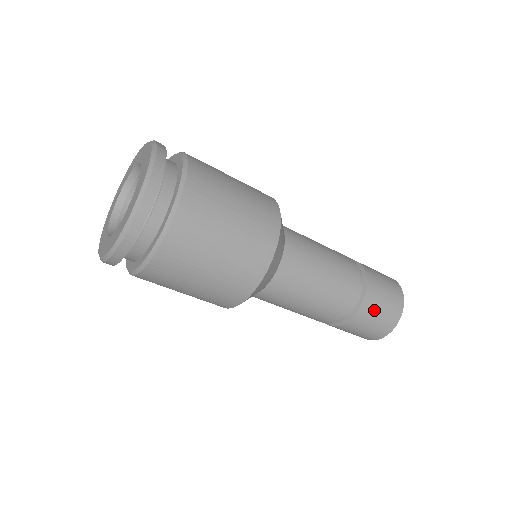
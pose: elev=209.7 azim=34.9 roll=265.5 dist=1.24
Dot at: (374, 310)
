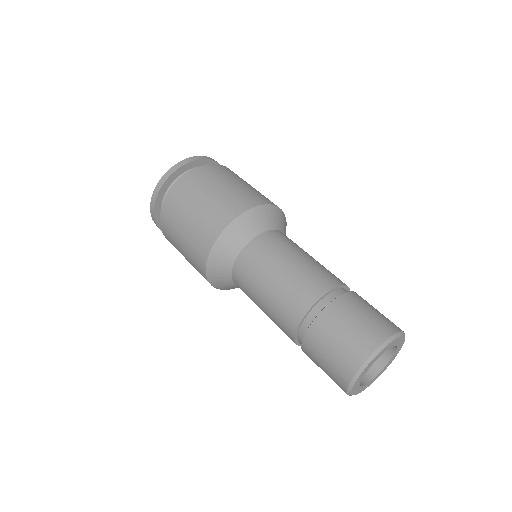
Dot at: (344, 318)
